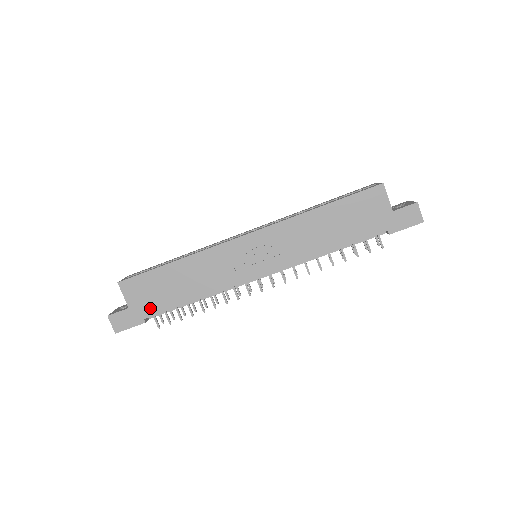
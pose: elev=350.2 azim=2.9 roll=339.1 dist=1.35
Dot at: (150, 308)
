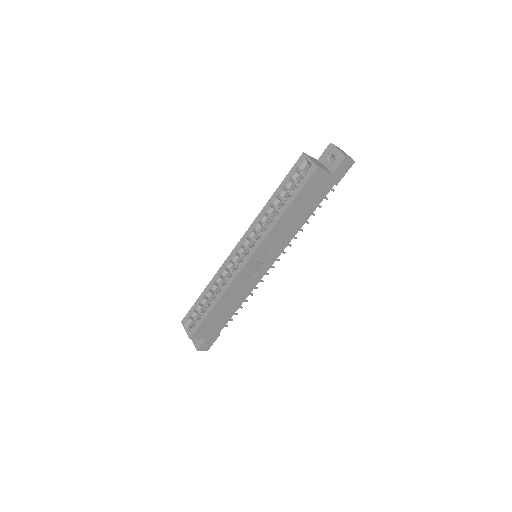
Dot at: (218, 329)
